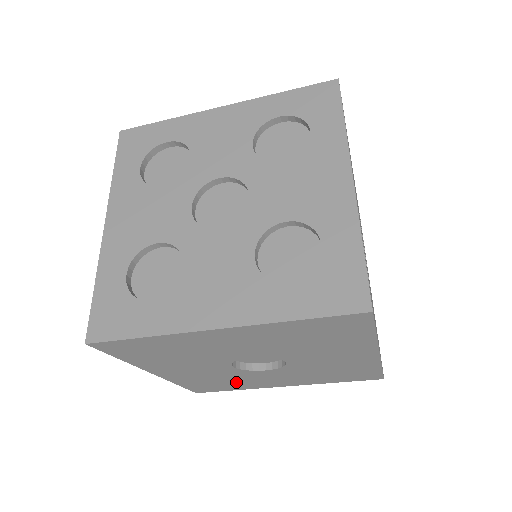
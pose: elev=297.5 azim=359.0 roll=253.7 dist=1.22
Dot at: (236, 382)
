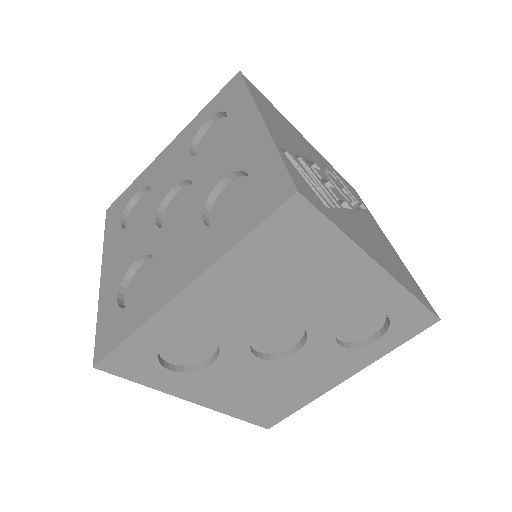
Dot at: occluded
